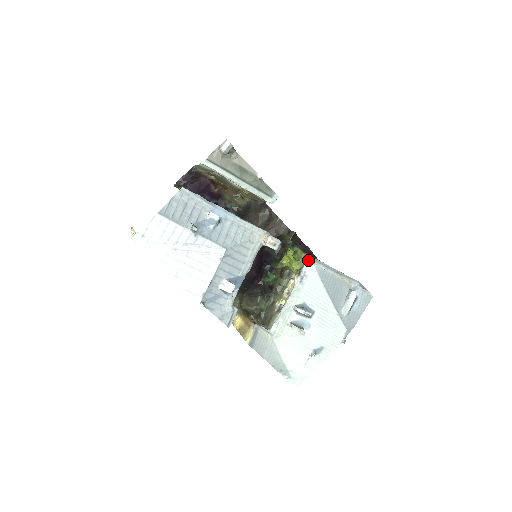
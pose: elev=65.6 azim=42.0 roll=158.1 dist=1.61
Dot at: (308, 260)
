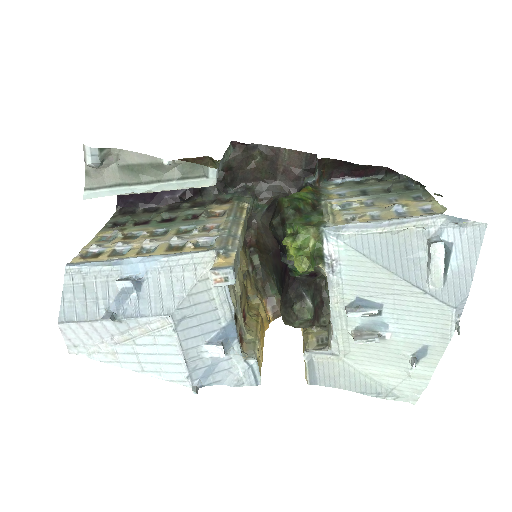
Dot at: (323, 236)
